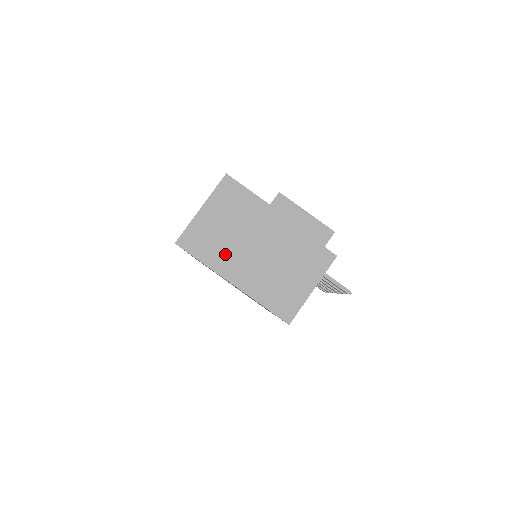
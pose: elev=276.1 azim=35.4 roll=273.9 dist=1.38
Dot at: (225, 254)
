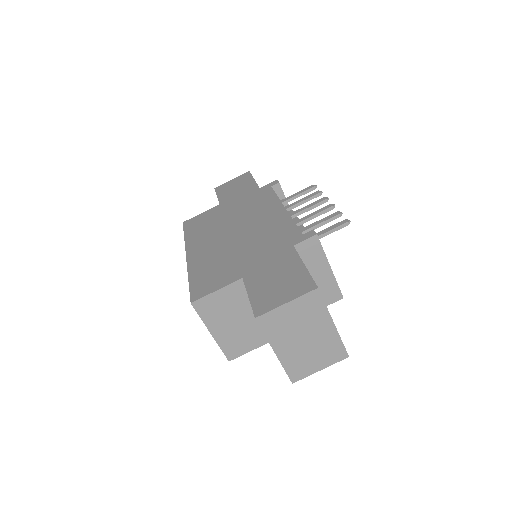
Dot at: (260, 330)
